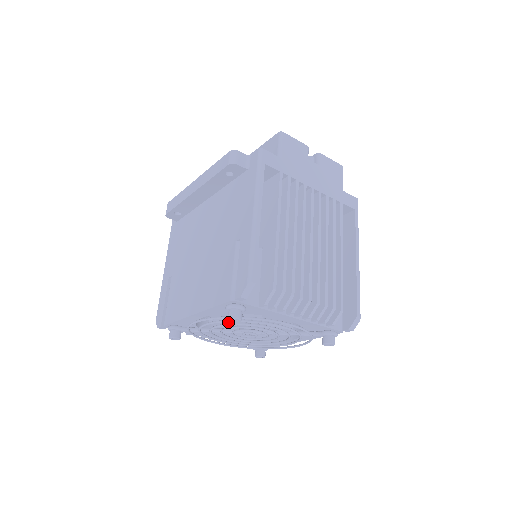
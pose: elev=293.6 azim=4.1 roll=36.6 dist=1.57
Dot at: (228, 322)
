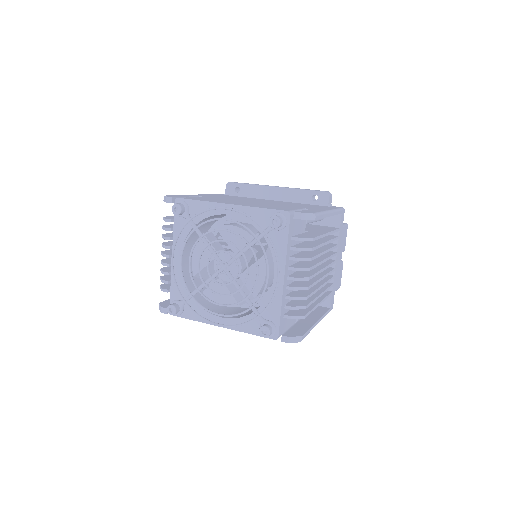
Dot at: (215, 248)
